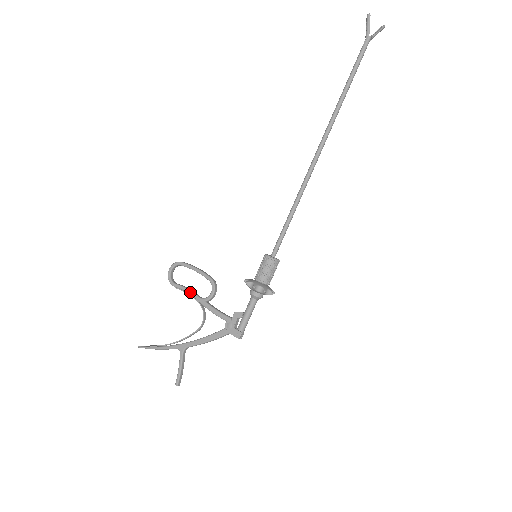
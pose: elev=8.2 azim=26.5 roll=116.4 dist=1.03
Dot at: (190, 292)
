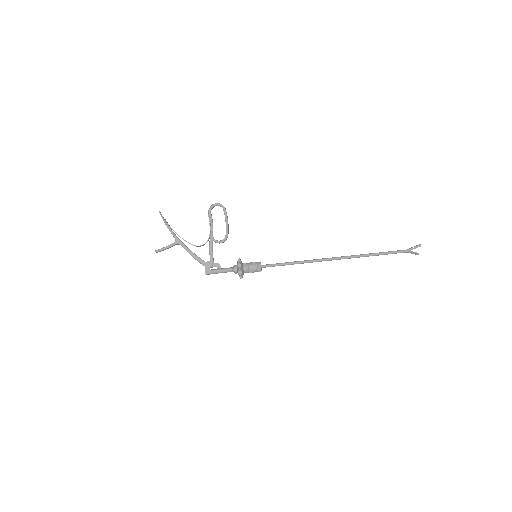
Dot at: (212, 227)
